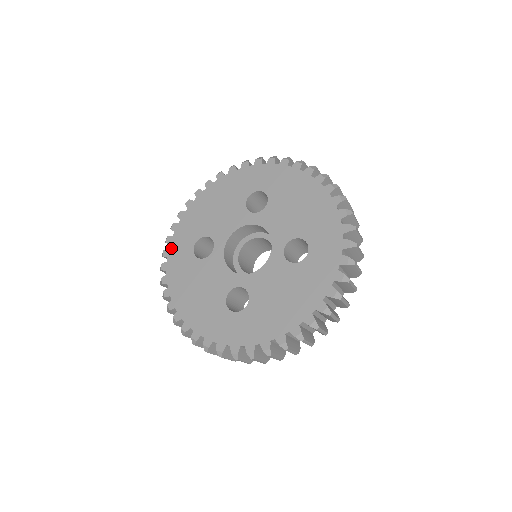
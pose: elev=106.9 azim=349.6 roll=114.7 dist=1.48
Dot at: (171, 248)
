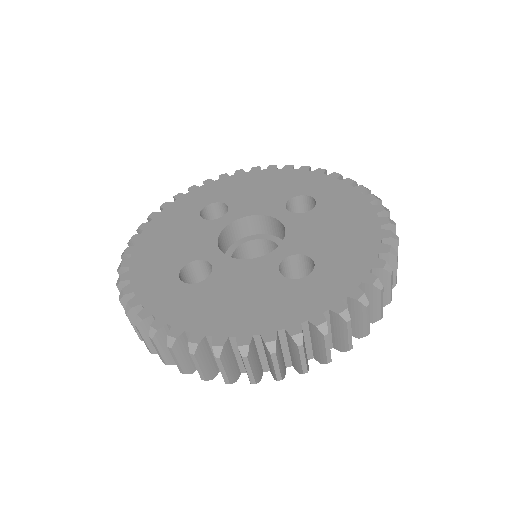
Dot at: (147, 304)
